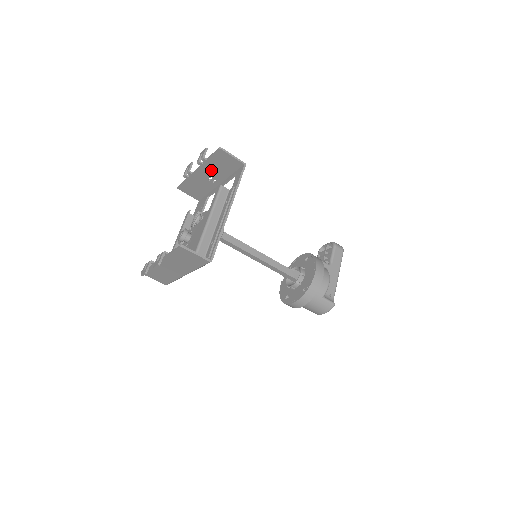
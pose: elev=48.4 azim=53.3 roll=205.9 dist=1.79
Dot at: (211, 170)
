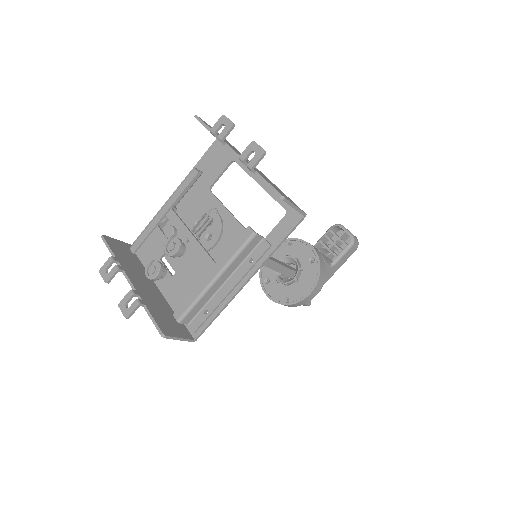
Dot at: occluded
